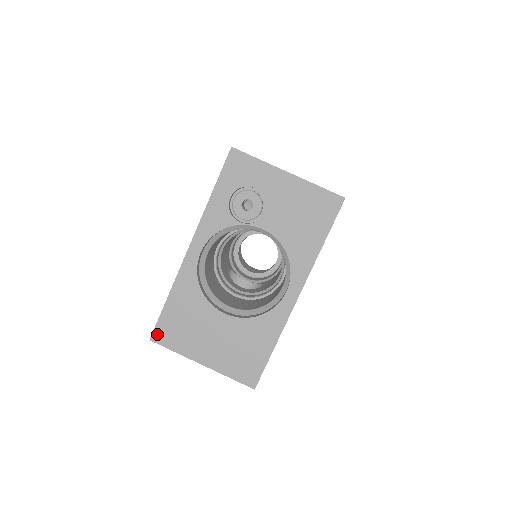
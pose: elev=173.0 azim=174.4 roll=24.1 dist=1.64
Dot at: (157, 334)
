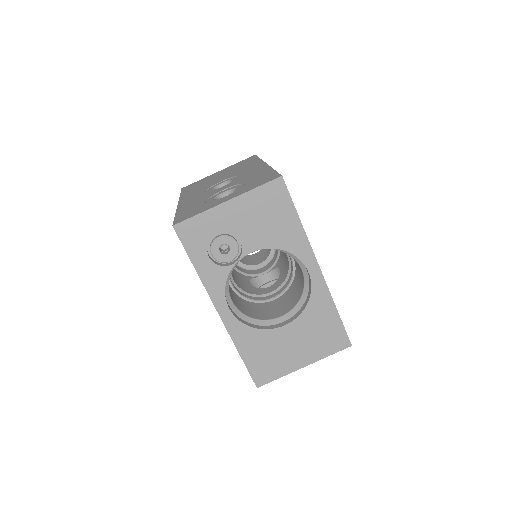
Dot at: (258, 380)
